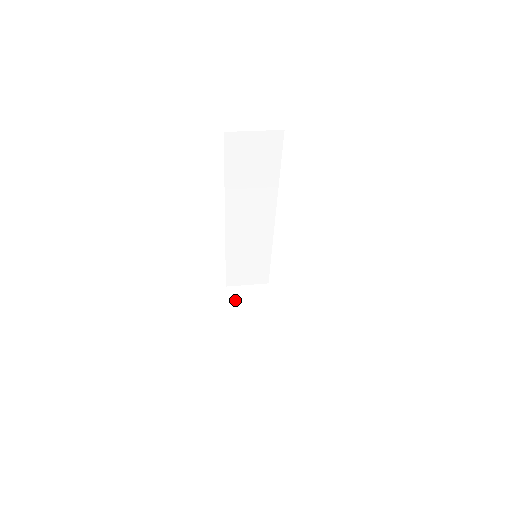
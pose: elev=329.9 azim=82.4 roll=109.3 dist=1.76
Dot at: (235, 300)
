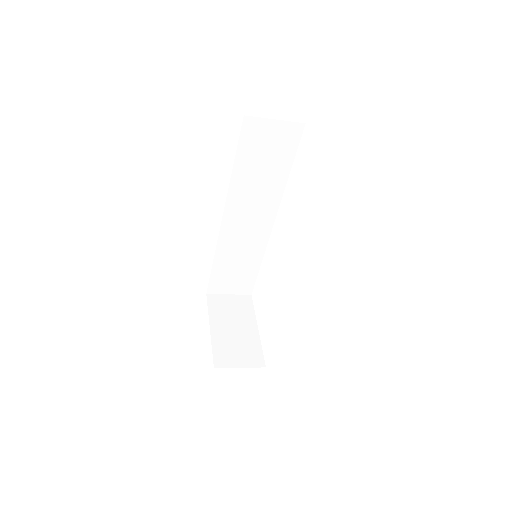
Dot at: (216, 309)
